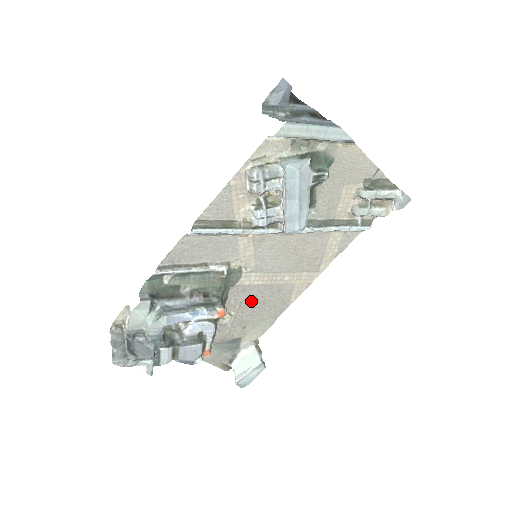
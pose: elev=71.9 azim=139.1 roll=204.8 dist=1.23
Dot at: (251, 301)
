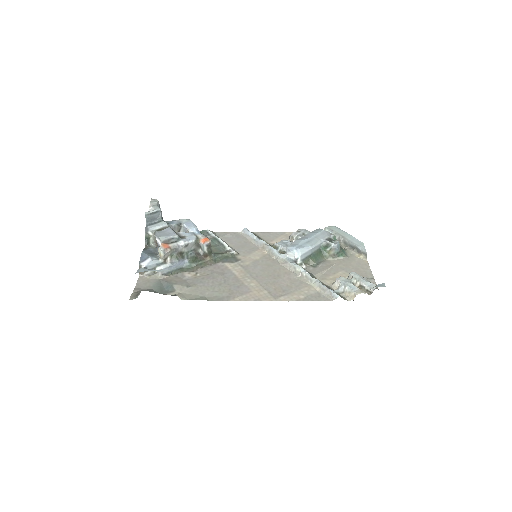
Dot at: (217, 277)
